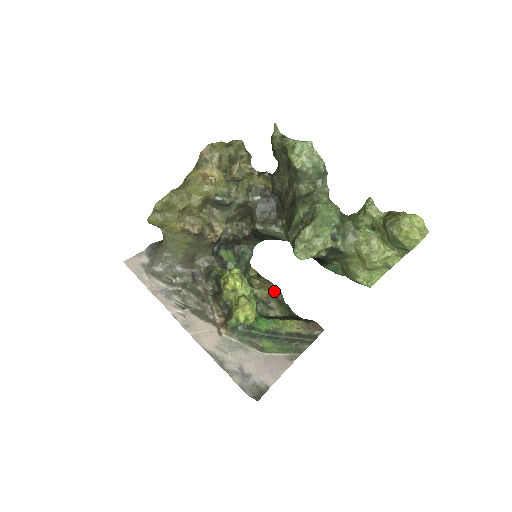
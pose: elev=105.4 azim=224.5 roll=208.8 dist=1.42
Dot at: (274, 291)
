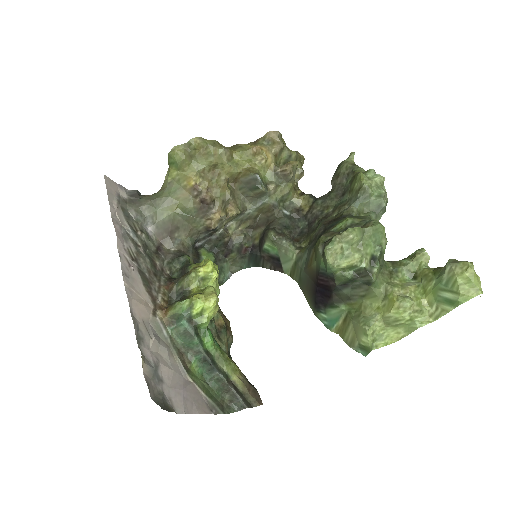
Dot at: (228, 329)
